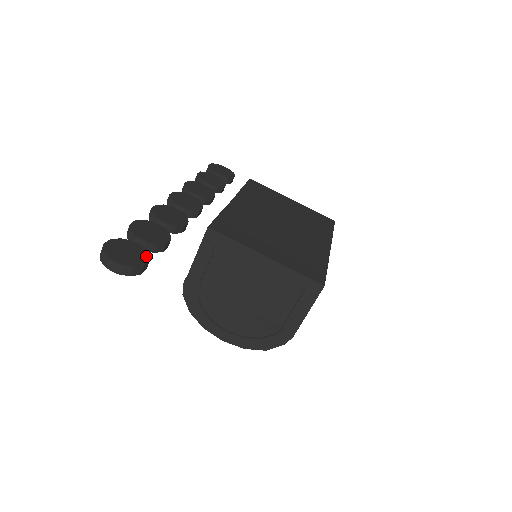
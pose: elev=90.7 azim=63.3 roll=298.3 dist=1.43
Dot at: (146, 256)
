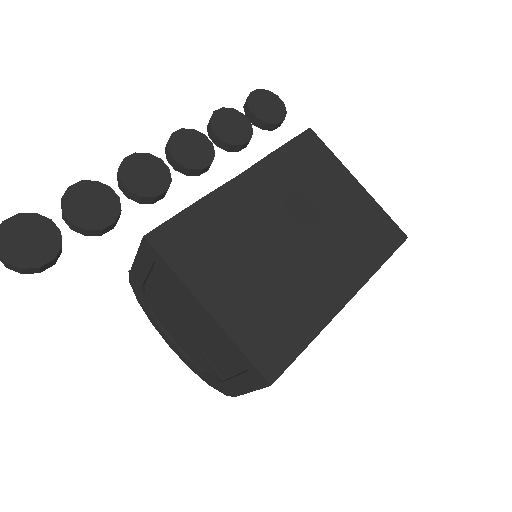
Dot at: out of frame
